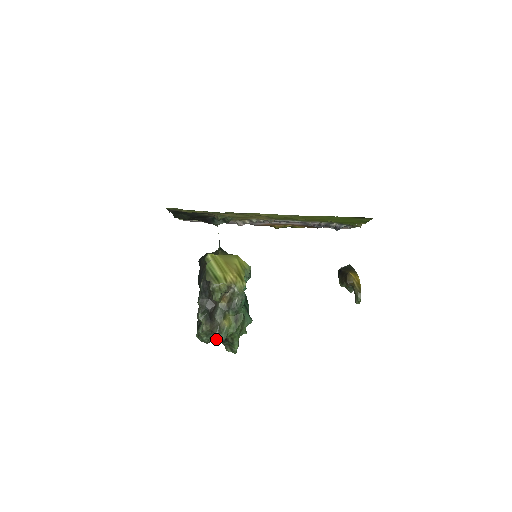
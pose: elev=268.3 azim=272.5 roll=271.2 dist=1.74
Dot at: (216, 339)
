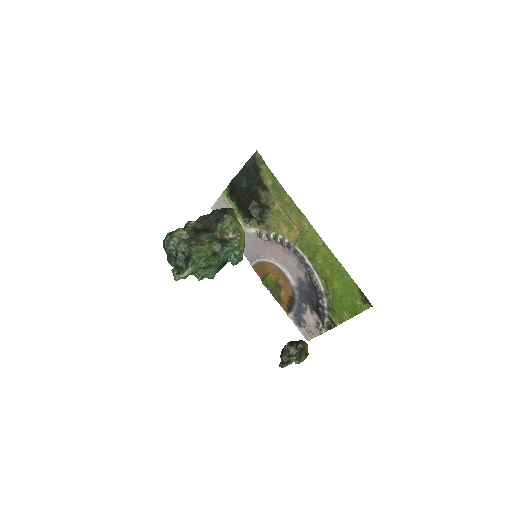
Dot at: (182, 248)
